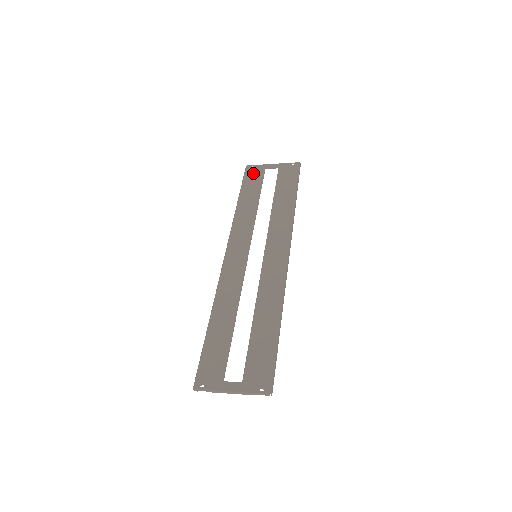
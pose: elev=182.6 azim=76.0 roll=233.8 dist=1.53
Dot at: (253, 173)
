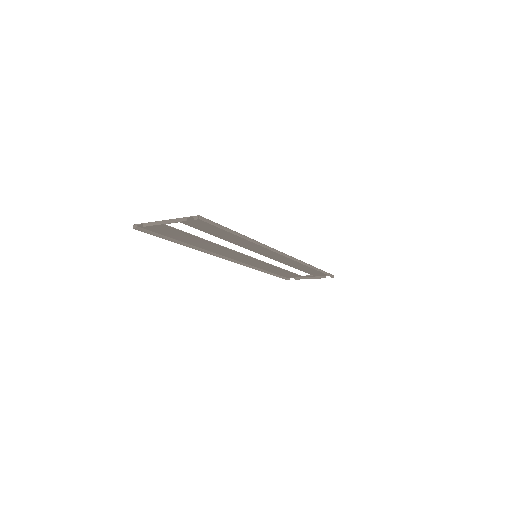
Dot at: (289, 275)
